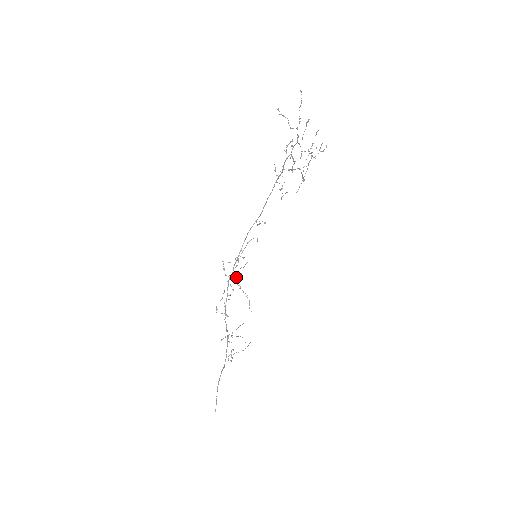
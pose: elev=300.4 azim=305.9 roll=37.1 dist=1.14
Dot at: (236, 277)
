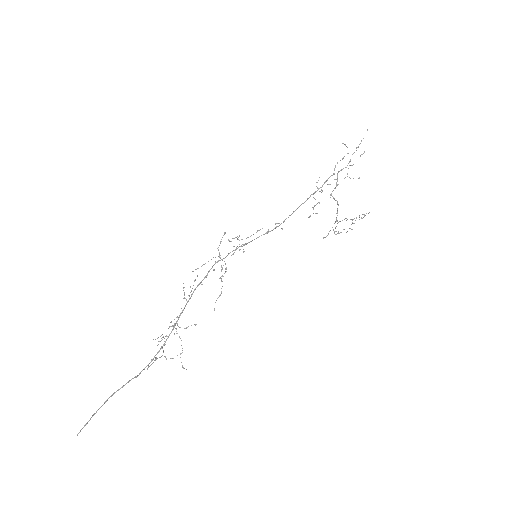
Dot at: (225, 263)
